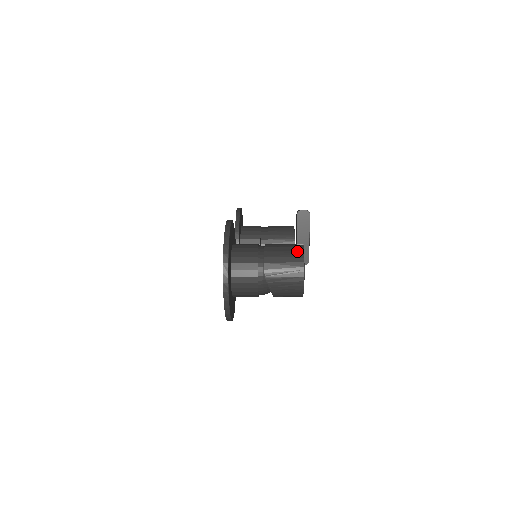
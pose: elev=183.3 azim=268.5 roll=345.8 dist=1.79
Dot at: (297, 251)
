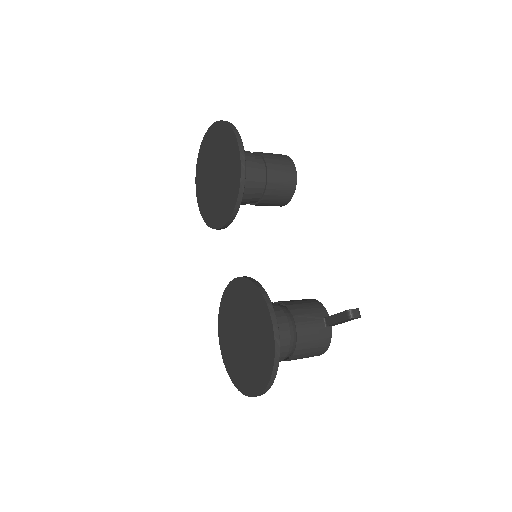
Dot at: (326, 339)
